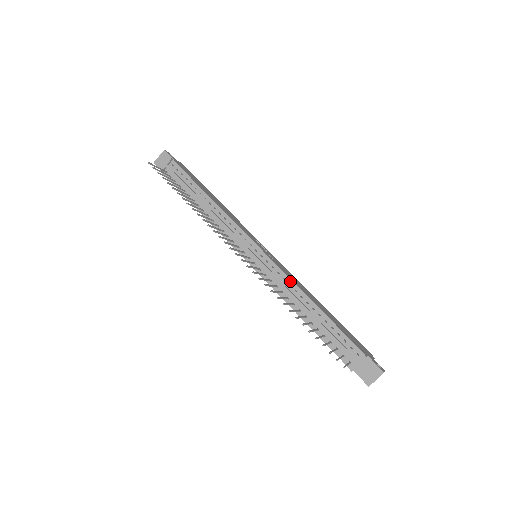
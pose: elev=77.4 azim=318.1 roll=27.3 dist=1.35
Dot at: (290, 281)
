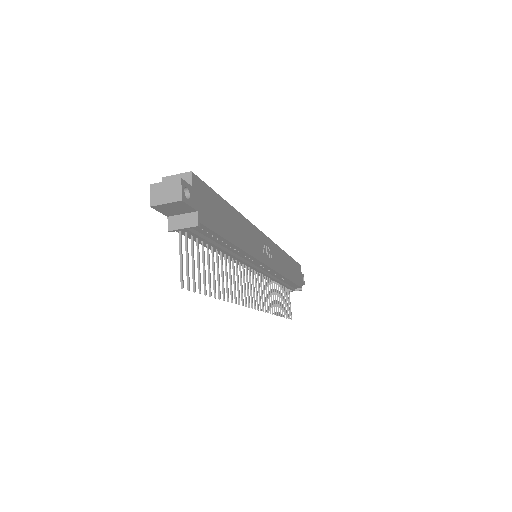
Dot at: (280, 275)
